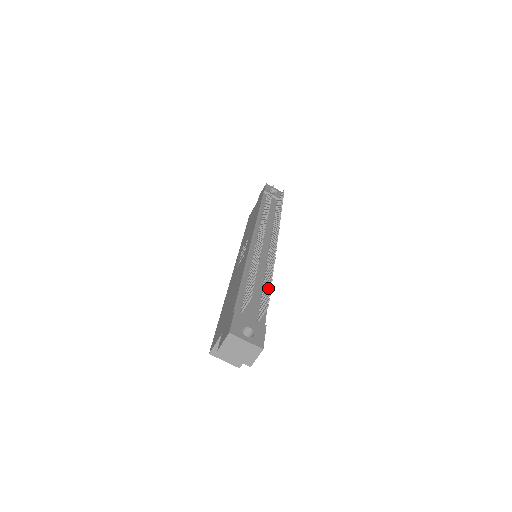
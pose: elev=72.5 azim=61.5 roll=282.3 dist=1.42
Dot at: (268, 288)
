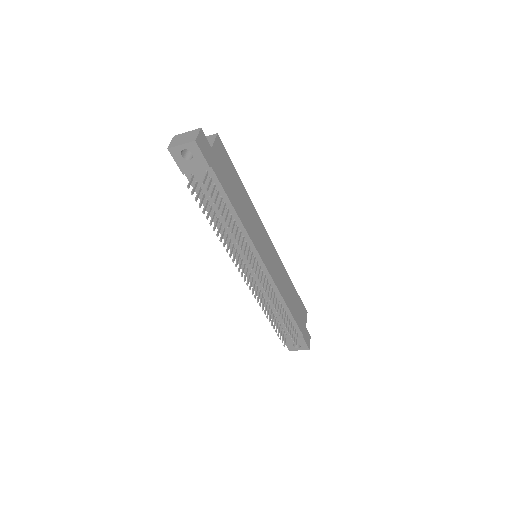
Dot at: (288, 329)
